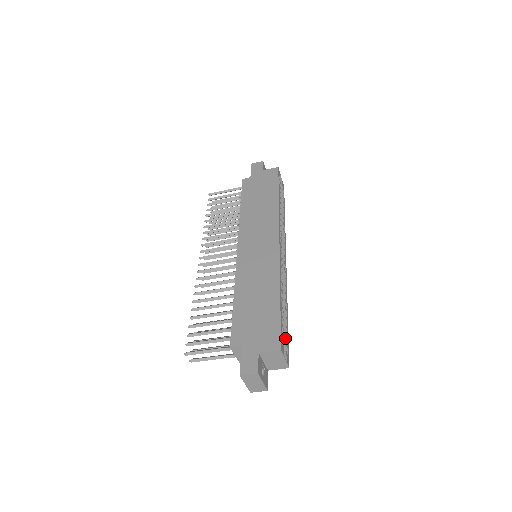
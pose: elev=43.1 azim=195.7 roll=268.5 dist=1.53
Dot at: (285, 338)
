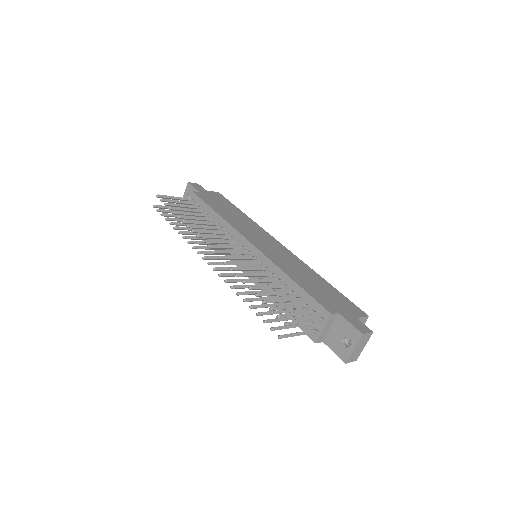
Dot at: occluded
